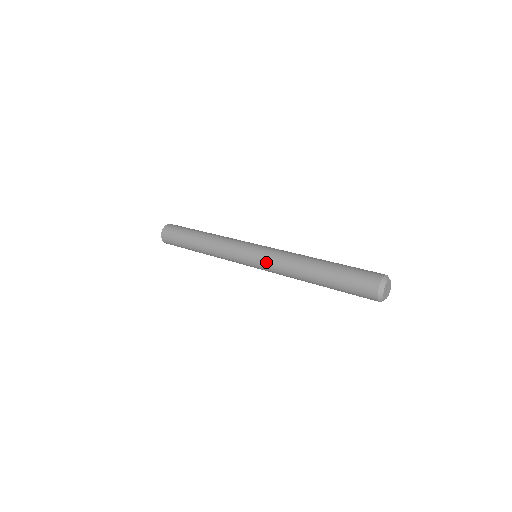
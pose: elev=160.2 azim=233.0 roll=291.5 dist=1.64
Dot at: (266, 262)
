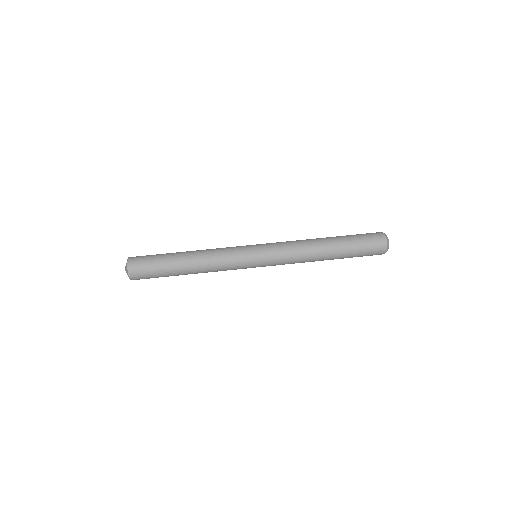
Dot at: occluded
